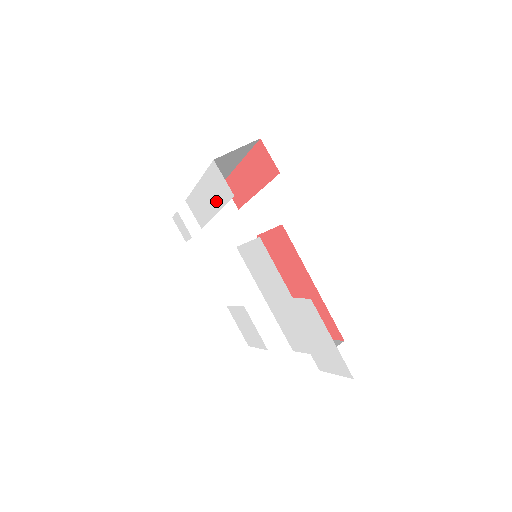
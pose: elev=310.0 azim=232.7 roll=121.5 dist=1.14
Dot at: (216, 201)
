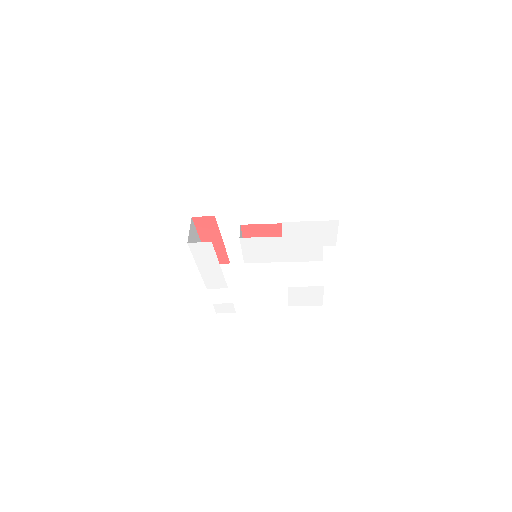
Dot at: (212, 260)
